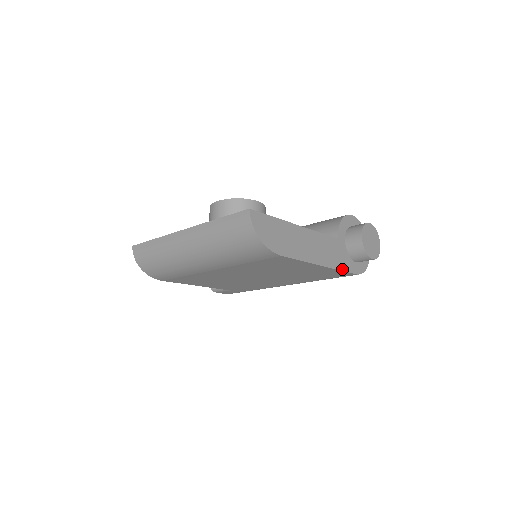
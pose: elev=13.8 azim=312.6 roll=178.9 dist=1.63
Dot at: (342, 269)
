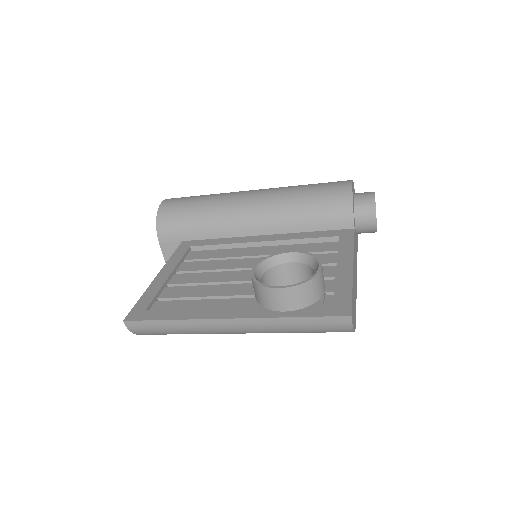
Dot at: occluded
